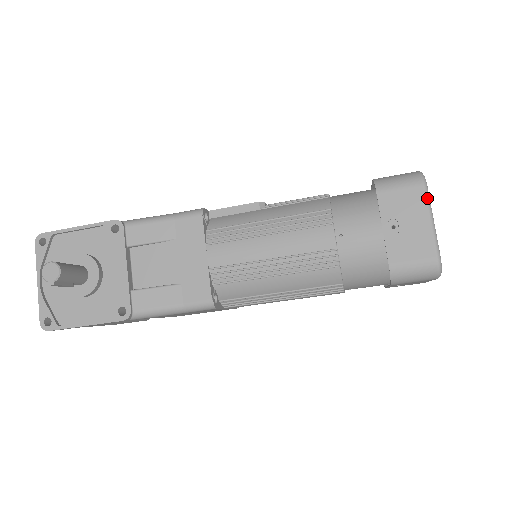
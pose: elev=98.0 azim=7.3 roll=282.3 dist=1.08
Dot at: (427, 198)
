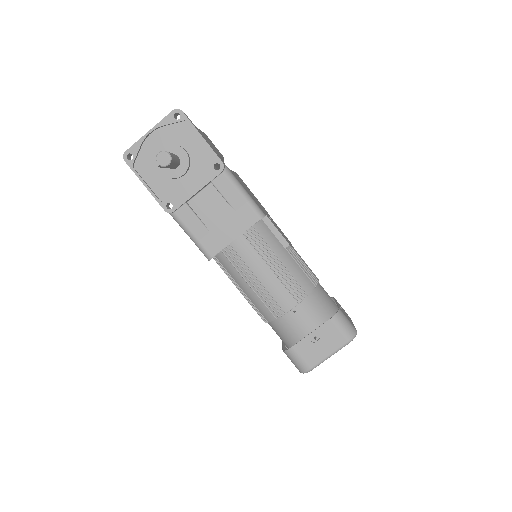
Dot at: (342, 347)
